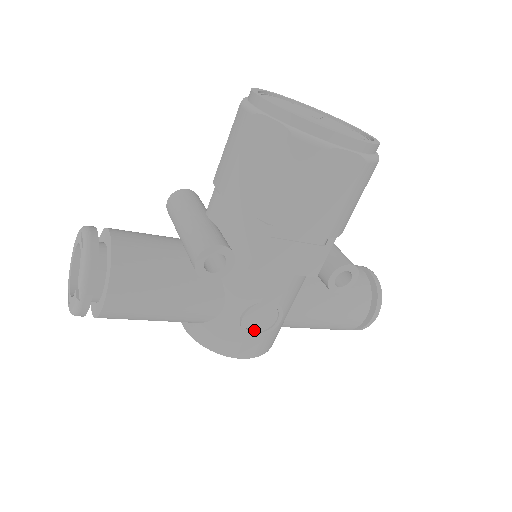
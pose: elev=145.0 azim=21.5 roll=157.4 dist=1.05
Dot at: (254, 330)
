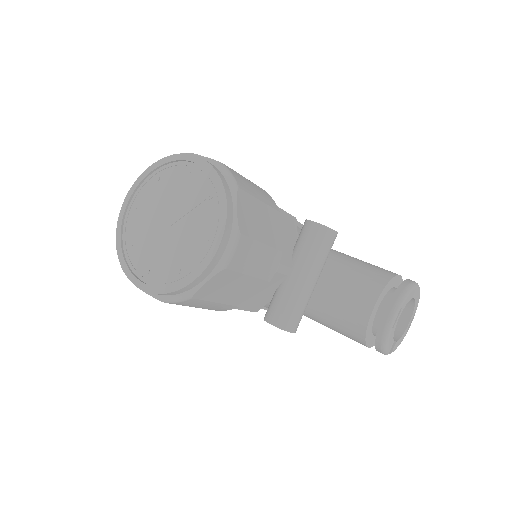
Dot at: occluded
